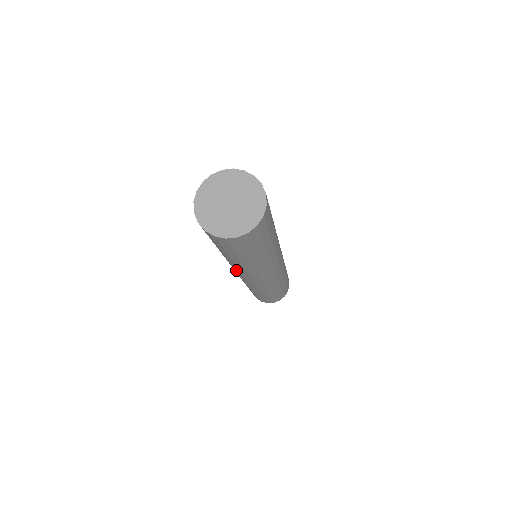
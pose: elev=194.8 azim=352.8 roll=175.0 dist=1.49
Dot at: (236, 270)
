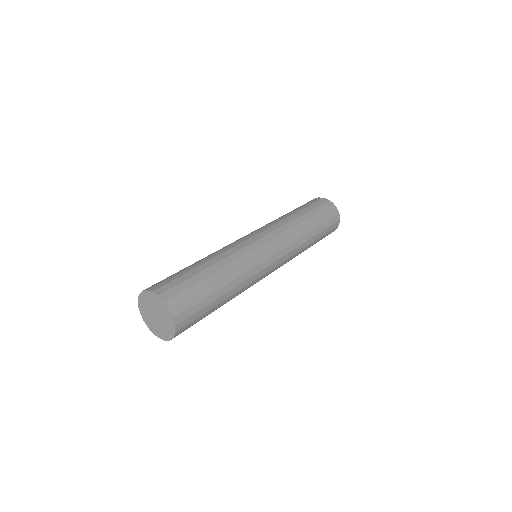
Dot at: occluded
